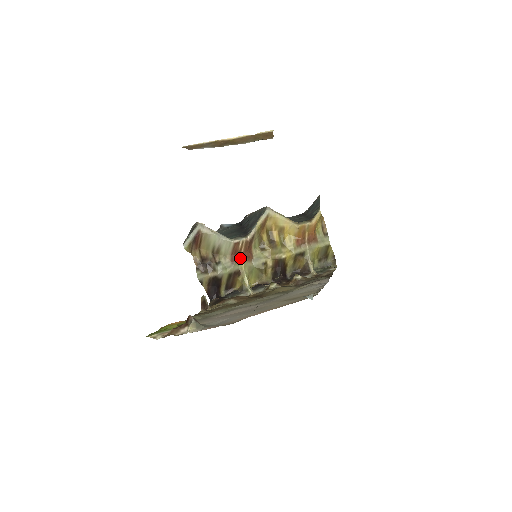
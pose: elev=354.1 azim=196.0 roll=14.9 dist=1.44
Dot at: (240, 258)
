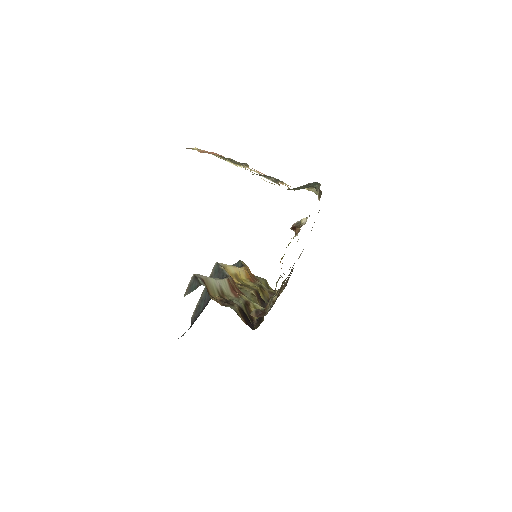
Dot at: (238, 293)
